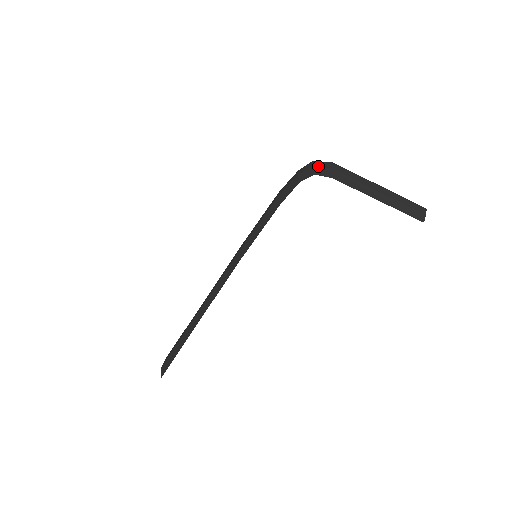
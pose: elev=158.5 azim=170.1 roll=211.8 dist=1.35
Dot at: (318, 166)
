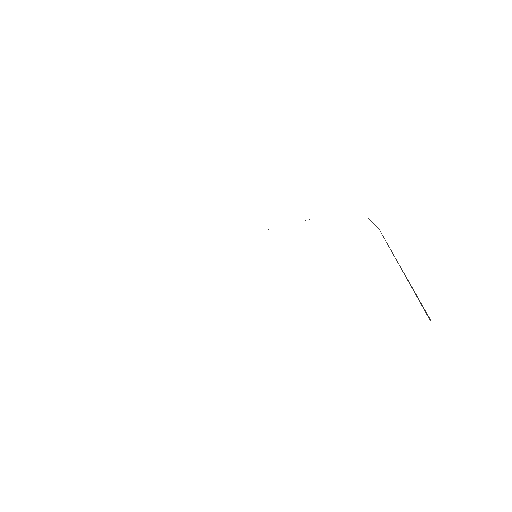
Dot at: occluded
